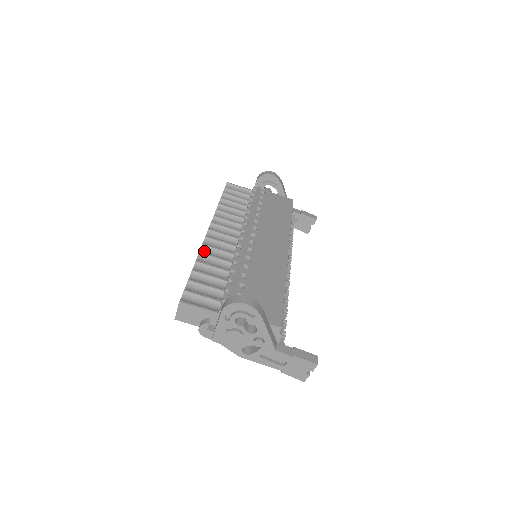
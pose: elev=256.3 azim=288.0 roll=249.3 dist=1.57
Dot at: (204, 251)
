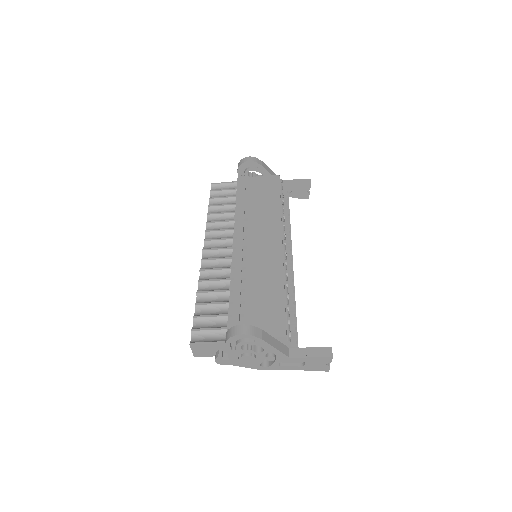
Dot at: (203, 277)
